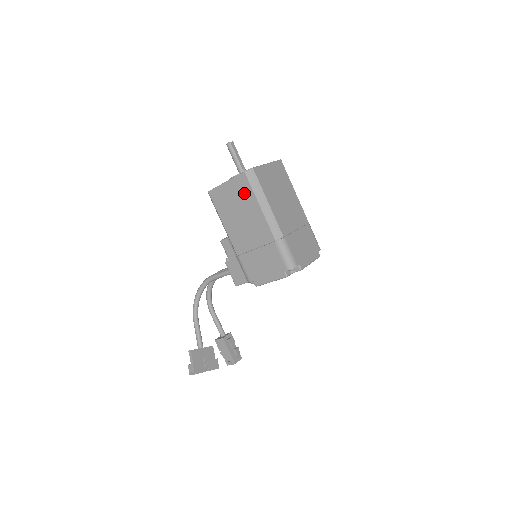
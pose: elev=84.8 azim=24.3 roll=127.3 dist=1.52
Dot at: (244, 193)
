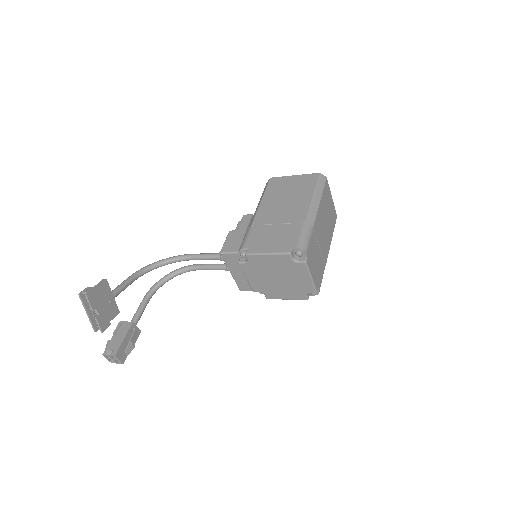
Dot at: (305, 185)
